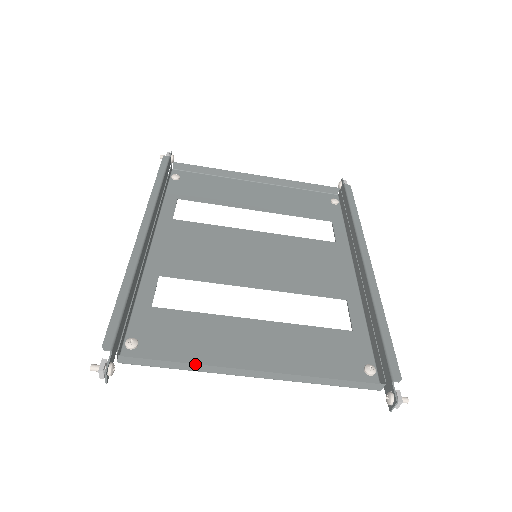
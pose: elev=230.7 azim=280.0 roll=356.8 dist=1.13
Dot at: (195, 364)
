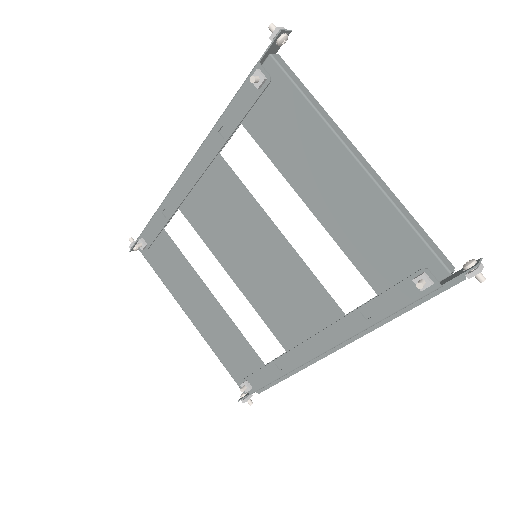
Dot at: (324, 110)
